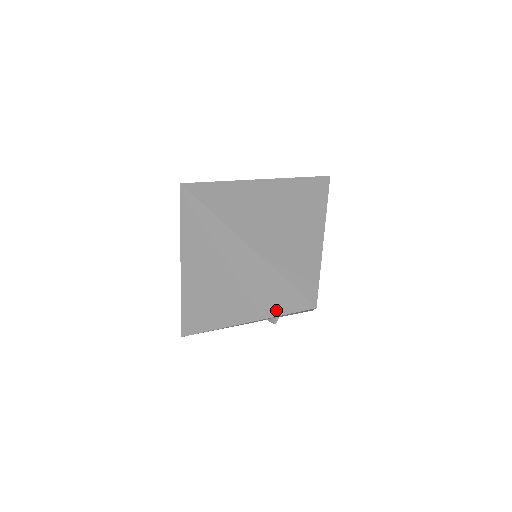
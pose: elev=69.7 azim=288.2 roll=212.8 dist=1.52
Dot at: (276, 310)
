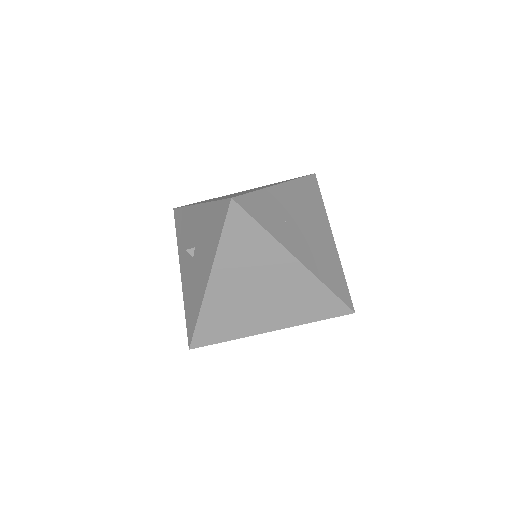
Dot at: occluded
